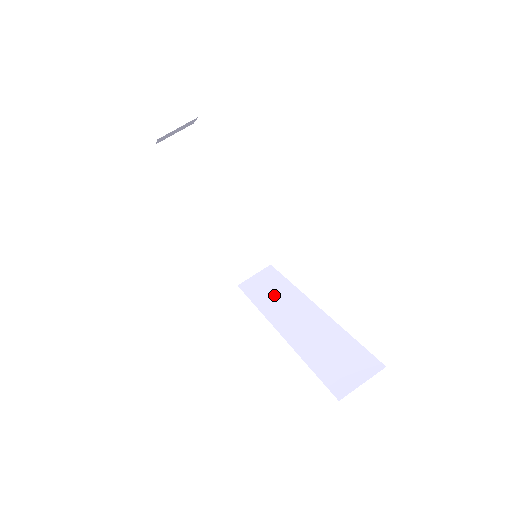
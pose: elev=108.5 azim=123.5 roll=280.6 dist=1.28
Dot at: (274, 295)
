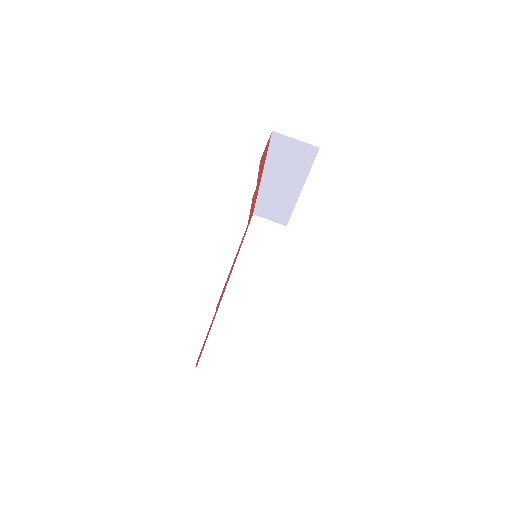
Dot at: (256, 259)
